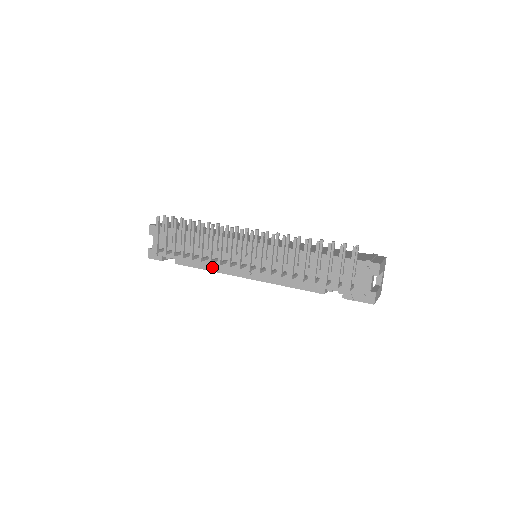
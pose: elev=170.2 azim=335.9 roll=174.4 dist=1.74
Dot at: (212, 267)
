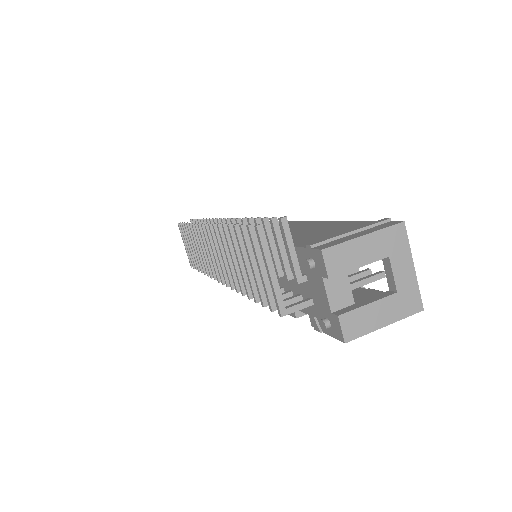
Dot at: occluded
